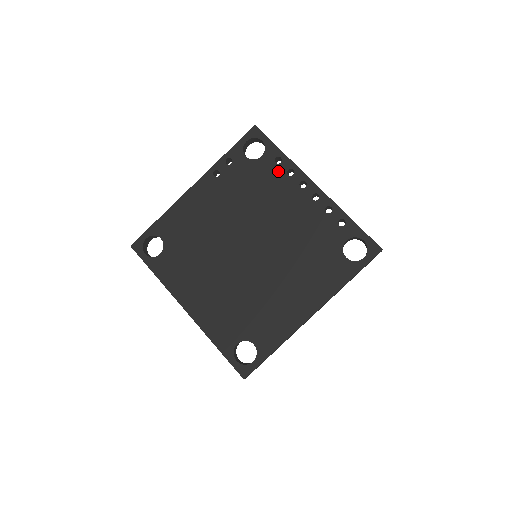
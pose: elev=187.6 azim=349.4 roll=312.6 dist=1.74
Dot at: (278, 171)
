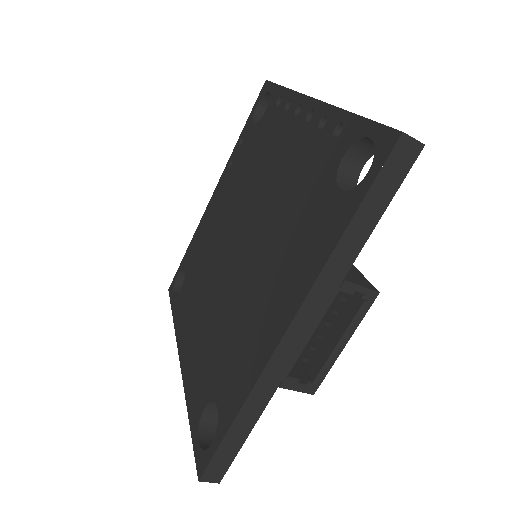
Dot at: (277, 115)
